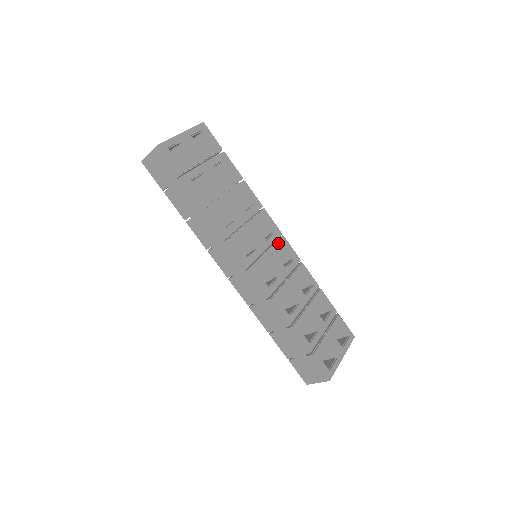
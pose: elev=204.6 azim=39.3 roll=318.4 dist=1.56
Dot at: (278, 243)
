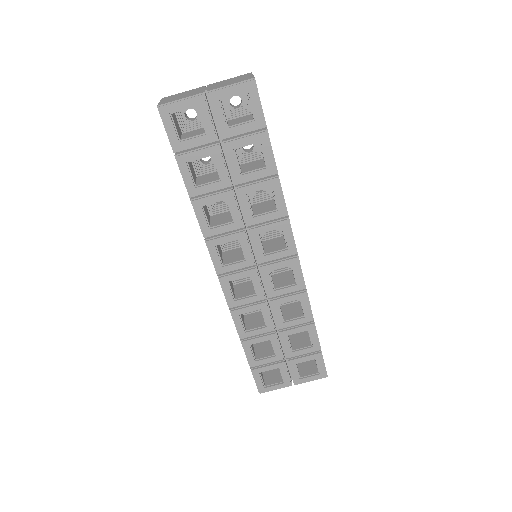
Dot at: (282, 263)
